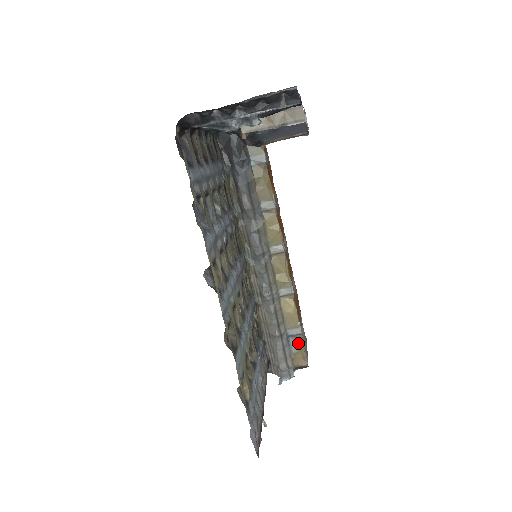
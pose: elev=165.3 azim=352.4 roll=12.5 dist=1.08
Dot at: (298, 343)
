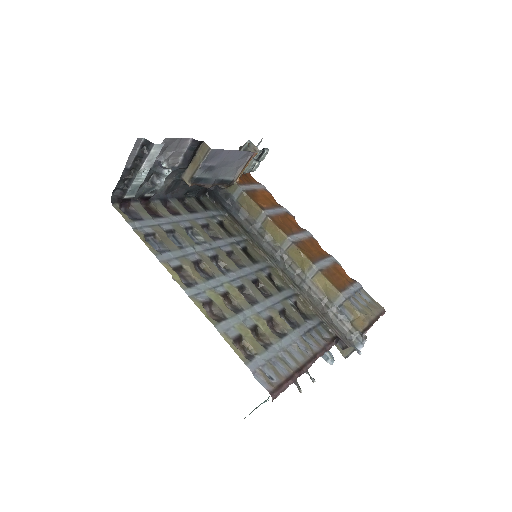
Dot at: (349, 309)
